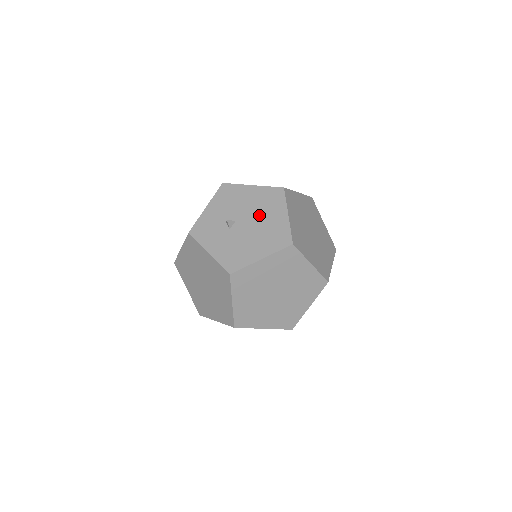
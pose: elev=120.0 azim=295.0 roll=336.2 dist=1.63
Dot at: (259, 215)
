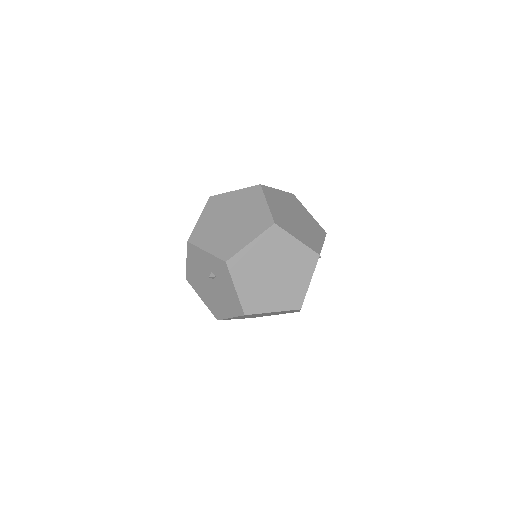
Dot at: occluded
